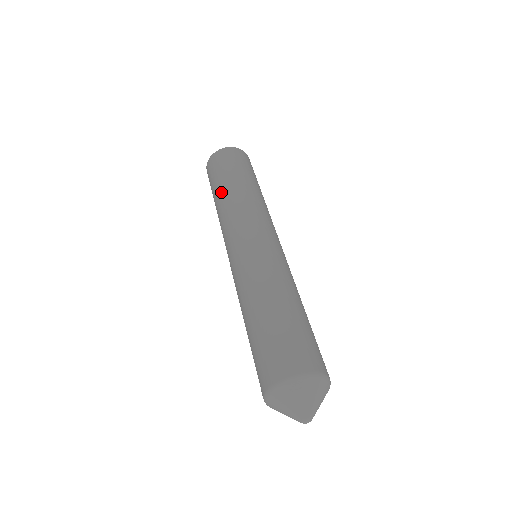
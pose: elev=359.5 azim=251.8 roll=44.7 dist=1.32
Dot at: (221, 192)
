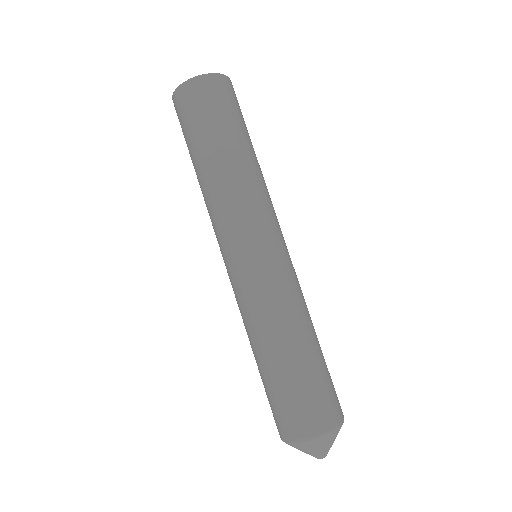
Dot at: (221, 155)
